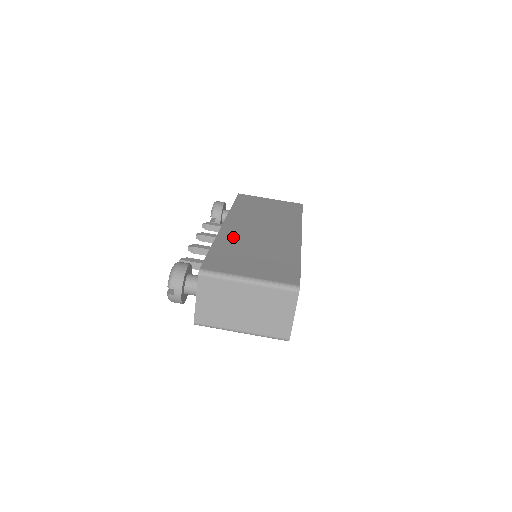
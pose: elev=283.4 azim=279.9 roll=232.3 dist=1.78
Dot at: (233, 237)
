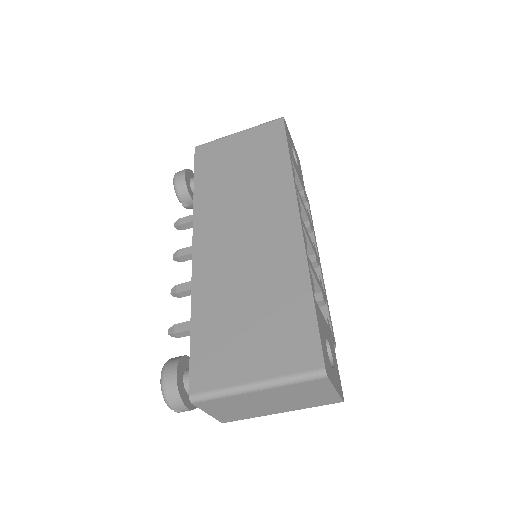
Dot at: (212, 280)
